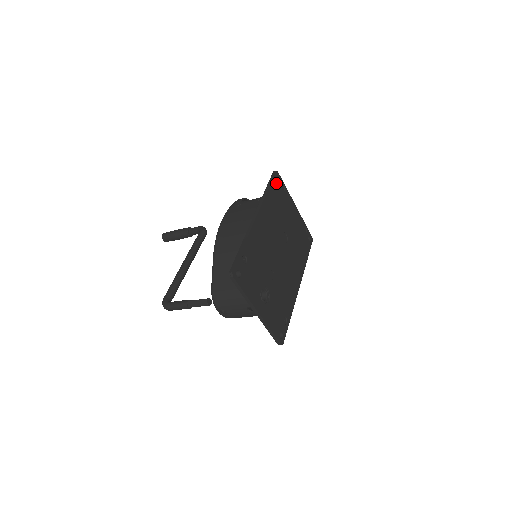
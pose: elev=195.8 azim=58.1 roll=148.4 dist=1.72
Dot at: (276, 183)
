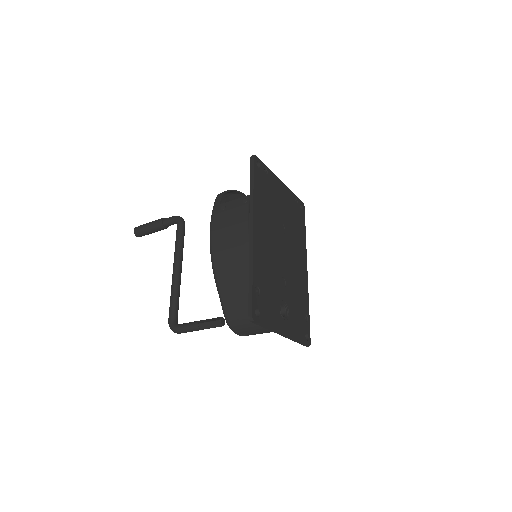
Dot at: (258, 171)
